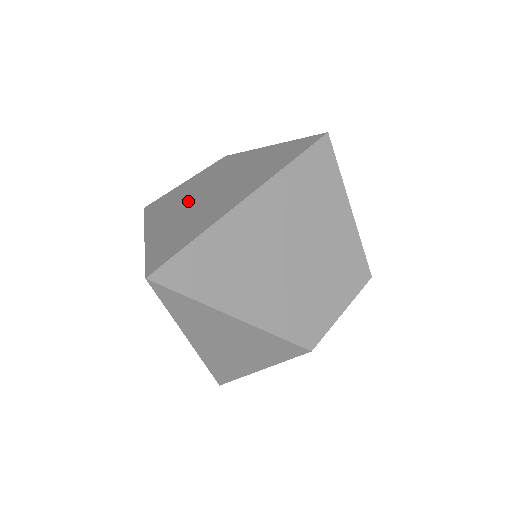
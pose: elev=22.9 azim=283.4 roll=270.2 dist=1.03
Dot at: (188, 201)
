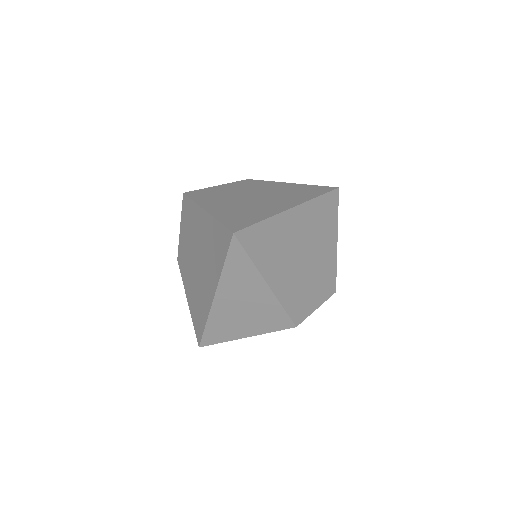
Dot at: (234, 198)
